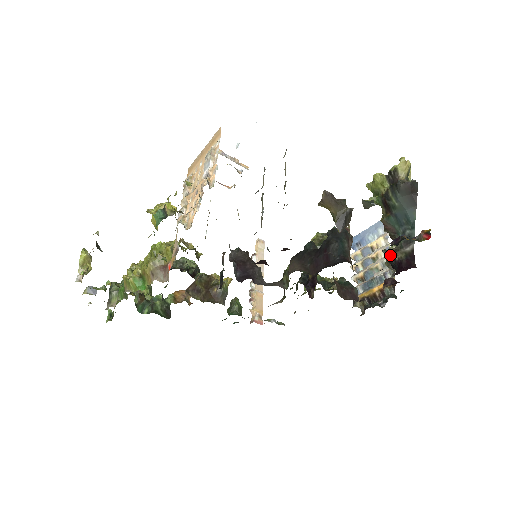
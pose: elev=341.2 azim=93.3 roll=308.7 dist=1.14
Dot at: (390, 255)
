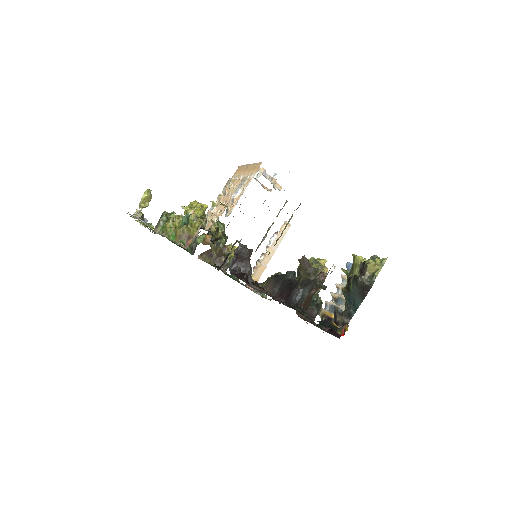
Dot at: (336, 314)
